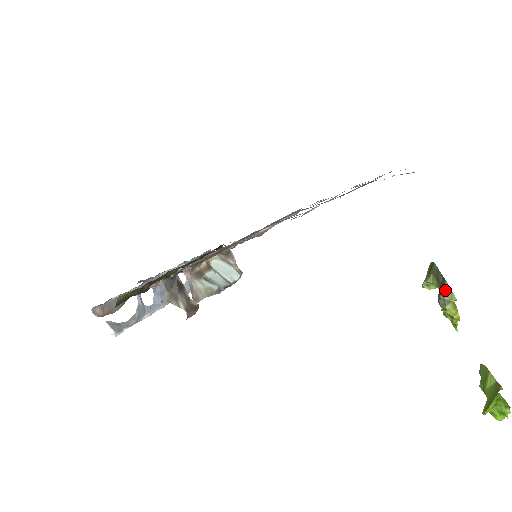
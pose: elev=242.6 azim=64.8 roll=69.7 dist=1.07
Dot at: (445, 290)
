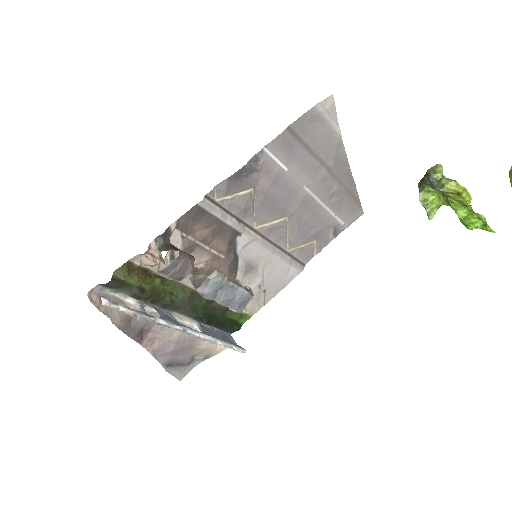
Dot at: (430, 173)
